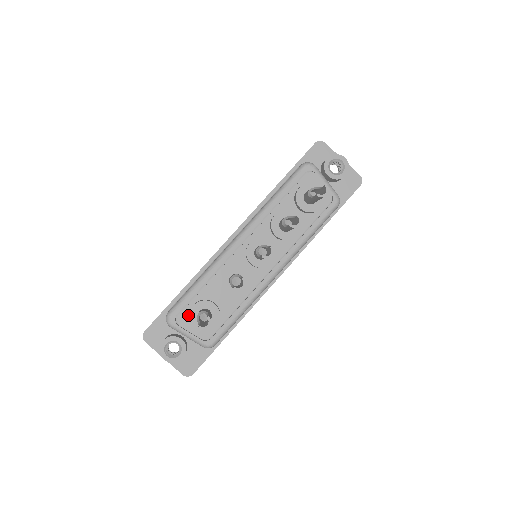
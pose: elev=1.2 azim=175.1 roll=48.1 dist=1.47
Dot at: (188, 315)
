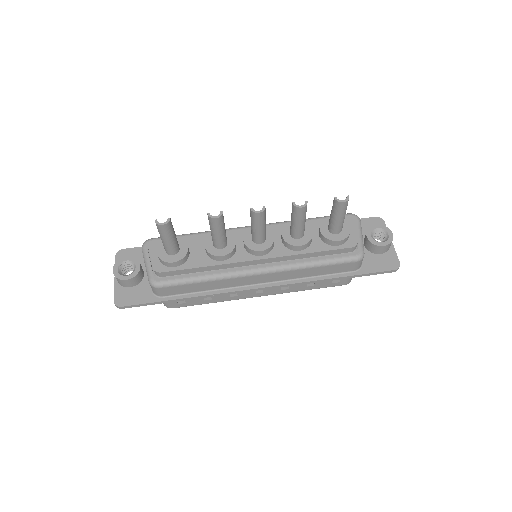
Dot at: occluded
